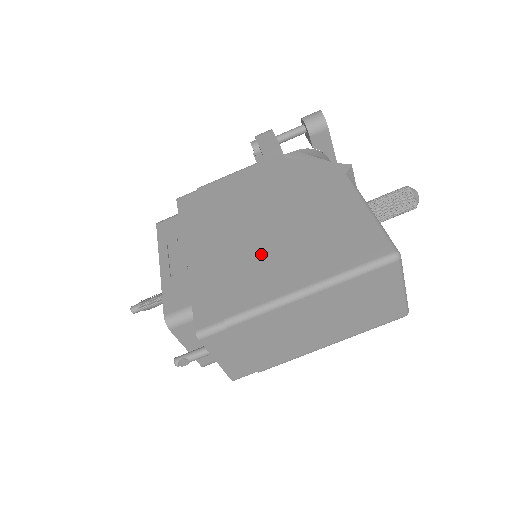
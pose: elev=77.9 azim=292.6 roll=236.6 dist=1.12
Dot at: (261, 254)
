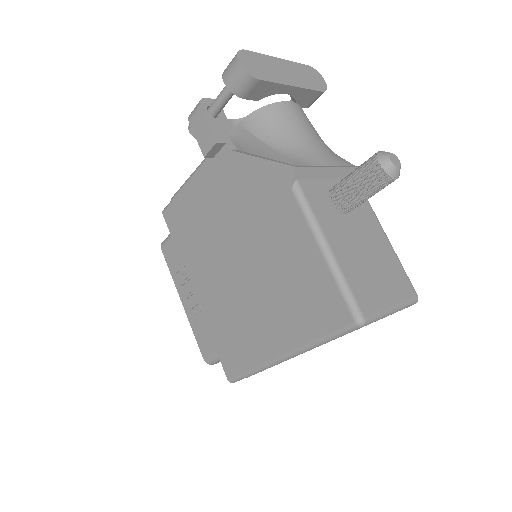
Dot at: (246, 304)
